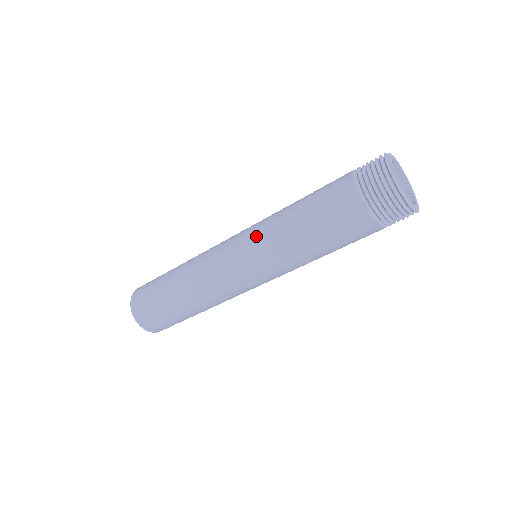
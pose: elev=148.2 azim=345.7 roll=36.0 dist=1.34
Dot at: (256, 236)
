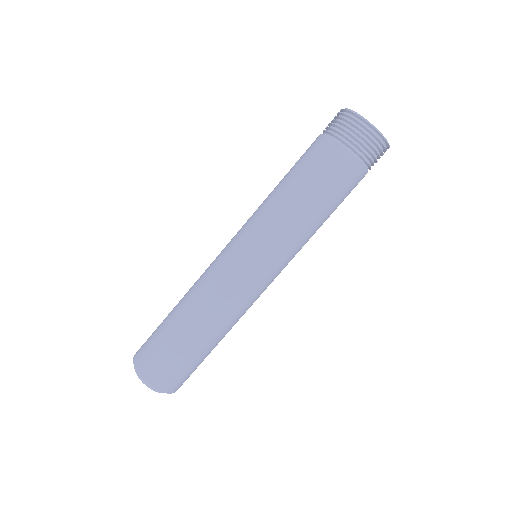
Dot at: (248, 220)
